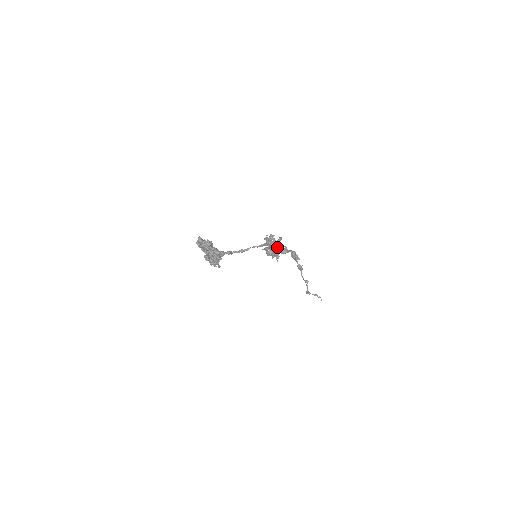
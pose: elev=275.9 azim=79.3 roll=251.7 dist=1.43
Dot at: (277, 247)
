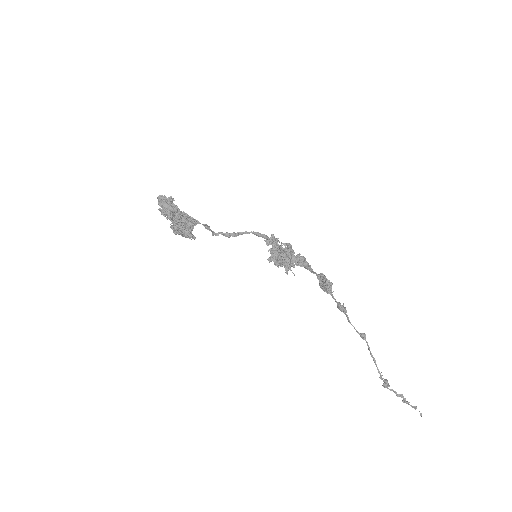
Dot at: (285, 248)
